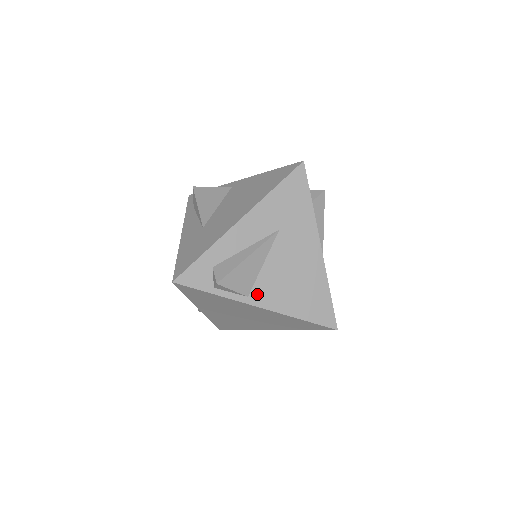
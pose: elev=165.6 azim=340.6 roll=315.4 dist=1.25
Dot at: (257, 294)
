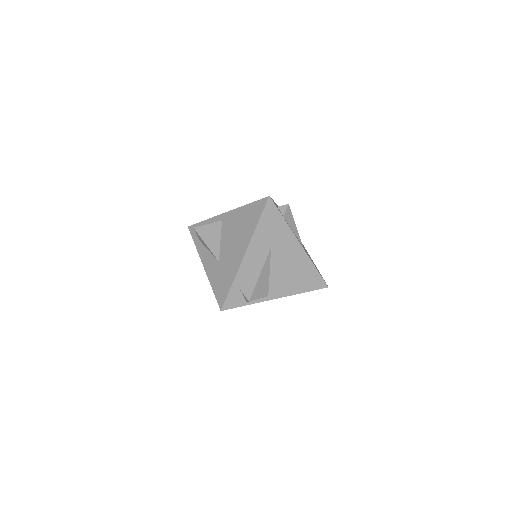
Dot at: (273, 292)
